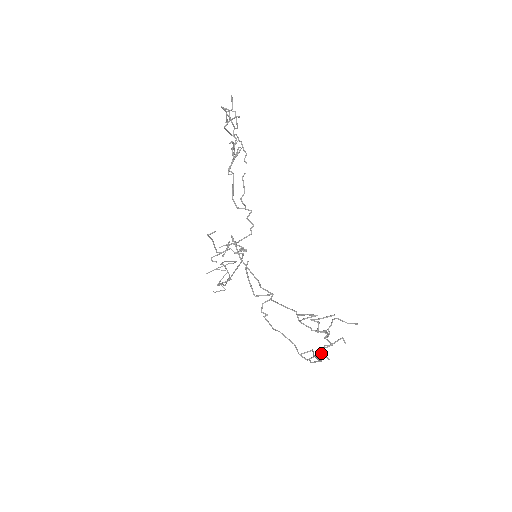
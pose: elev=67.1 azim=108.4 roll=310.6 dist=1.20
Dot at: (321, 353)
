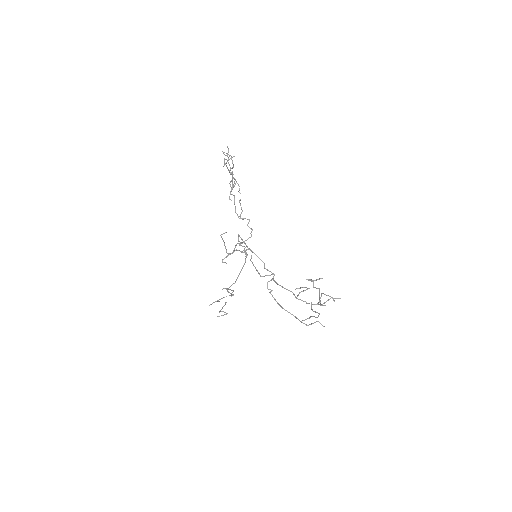
Dot at: (317, 321)
